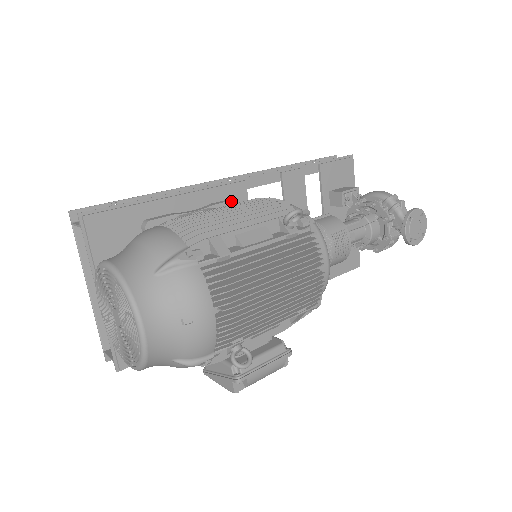
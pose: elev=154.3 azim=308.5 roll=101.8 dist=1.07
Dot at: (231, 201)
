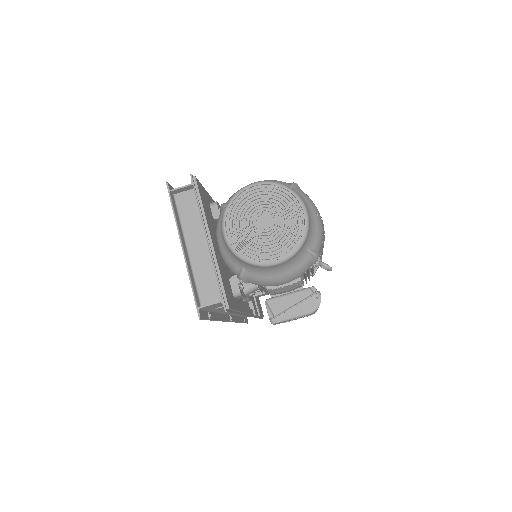
Dot at: occluded
